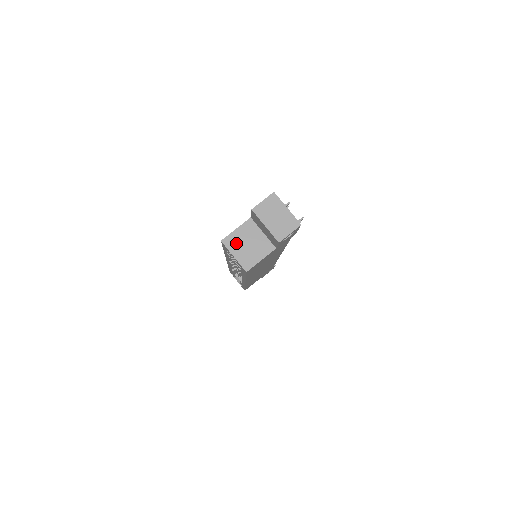
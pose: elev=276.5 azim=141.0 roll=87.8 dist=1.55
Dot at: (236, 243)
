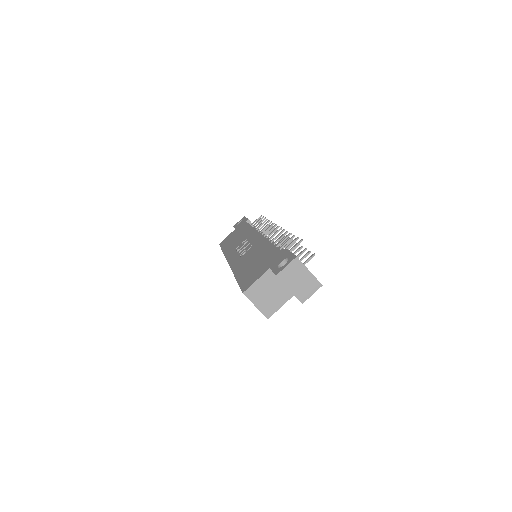
Dot at: (257, 294)
